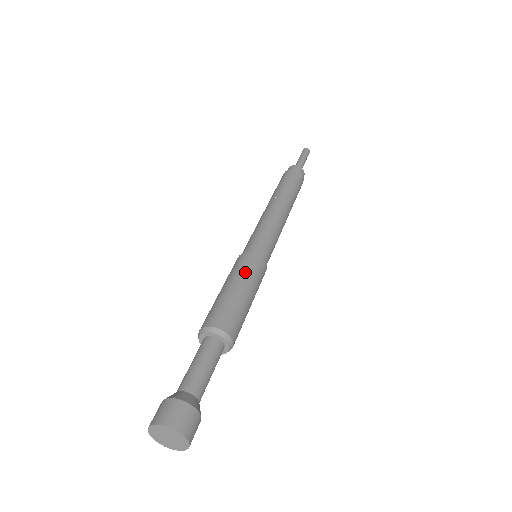
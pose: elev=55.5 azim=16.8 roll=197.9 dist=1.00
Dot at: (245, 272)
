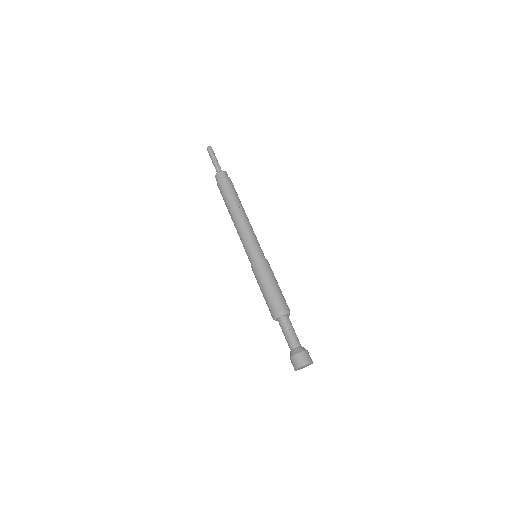
Dot at: (273, 273)
